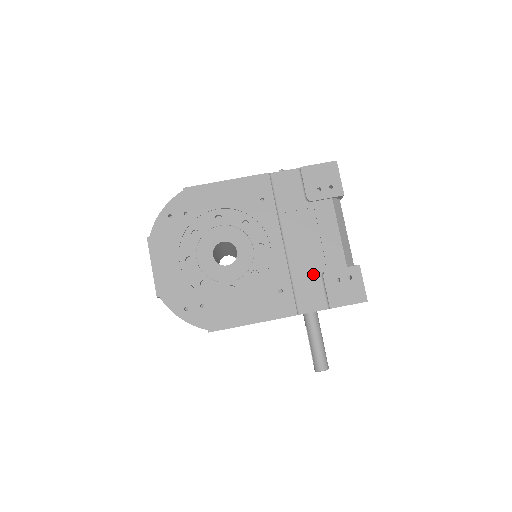
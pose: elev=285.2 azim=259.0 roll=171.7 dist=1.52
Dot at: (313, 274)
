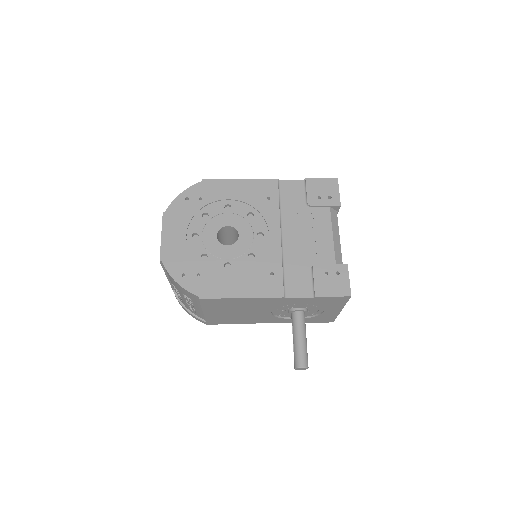
Dot at: (304, 265)
